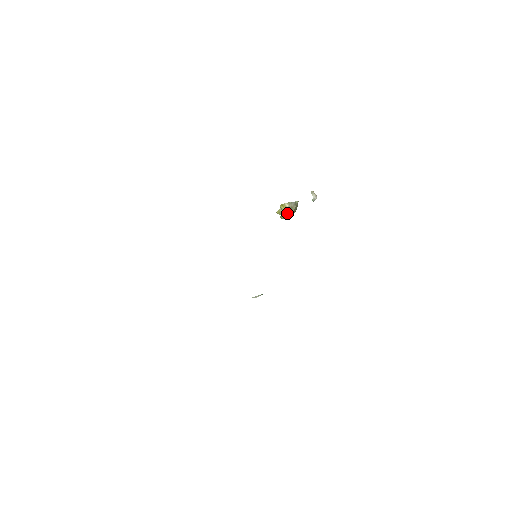
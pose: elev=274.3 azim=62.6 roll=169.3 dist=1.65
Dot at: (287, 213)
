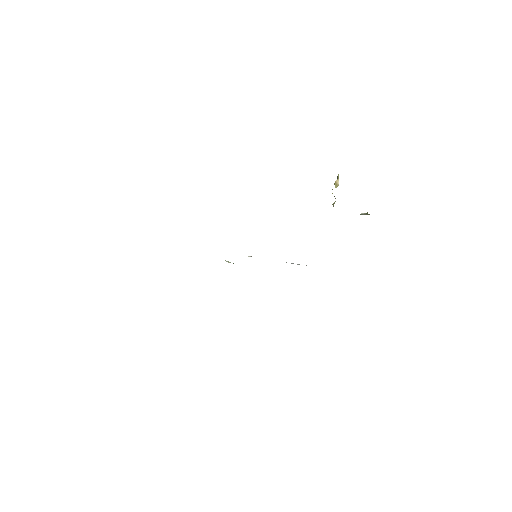
Dot at: occluded
